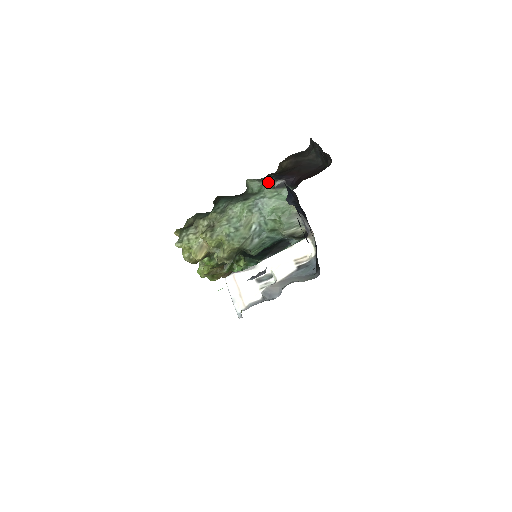
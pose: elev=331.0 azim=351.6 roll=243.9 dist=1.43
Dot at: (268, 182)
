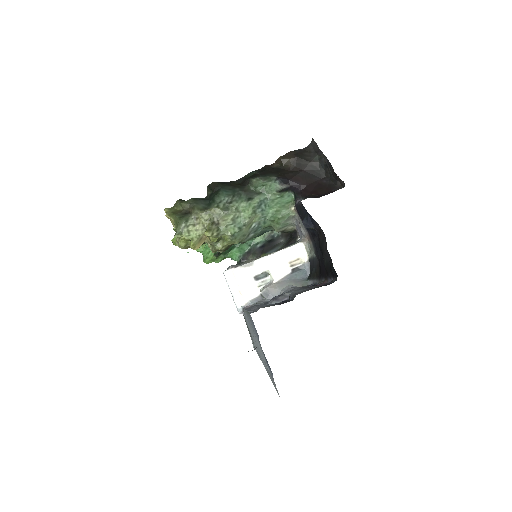
Dot at: (273, 183)
